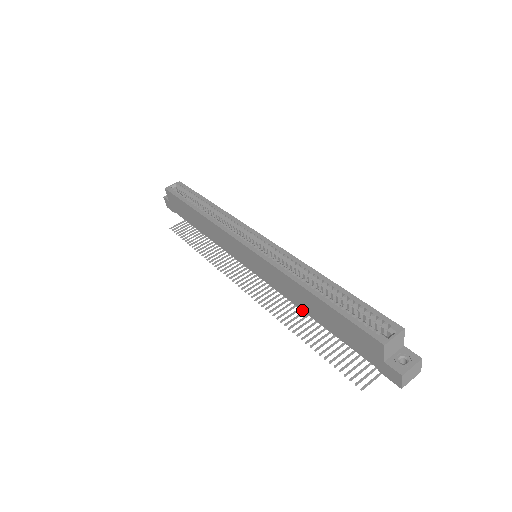
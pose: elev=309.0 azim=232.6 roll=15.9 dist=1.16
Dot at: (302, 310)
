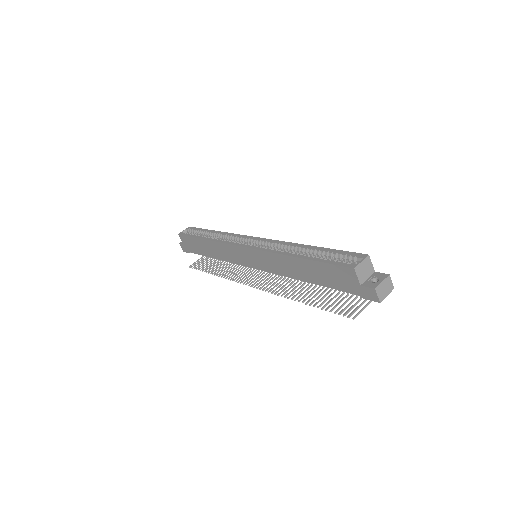
Dot at: occluded
